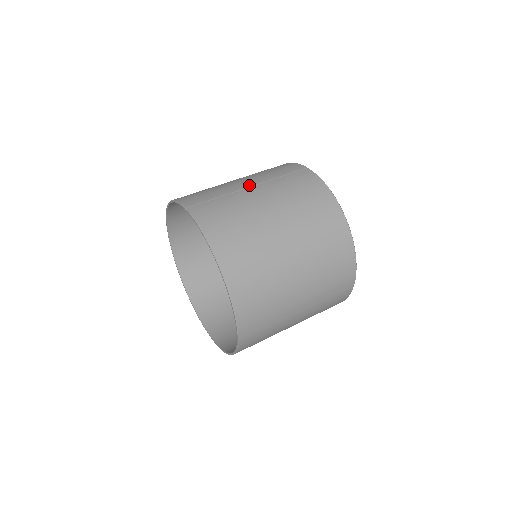
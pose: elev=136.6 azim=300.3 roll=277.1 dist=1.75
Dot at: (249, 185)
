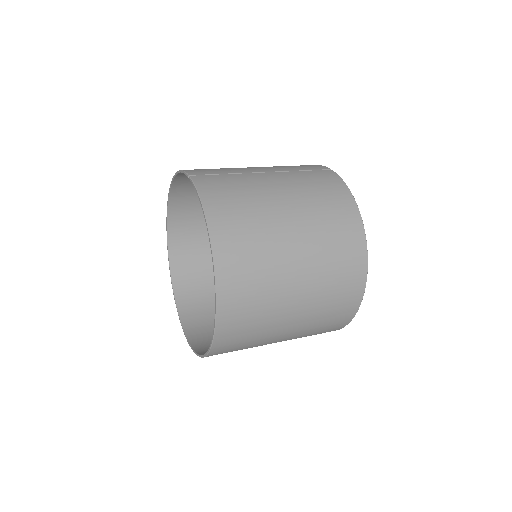
Dot at: (264, 171)
